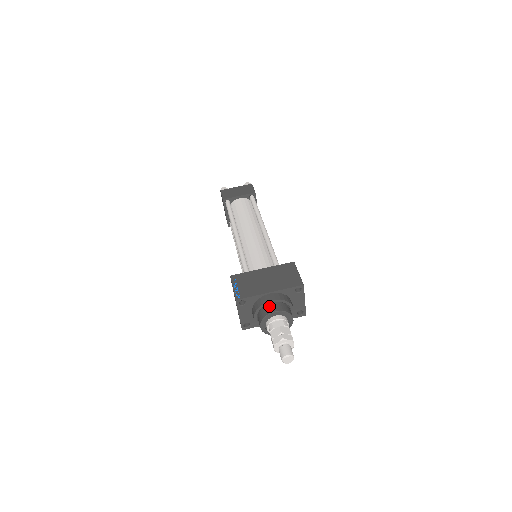
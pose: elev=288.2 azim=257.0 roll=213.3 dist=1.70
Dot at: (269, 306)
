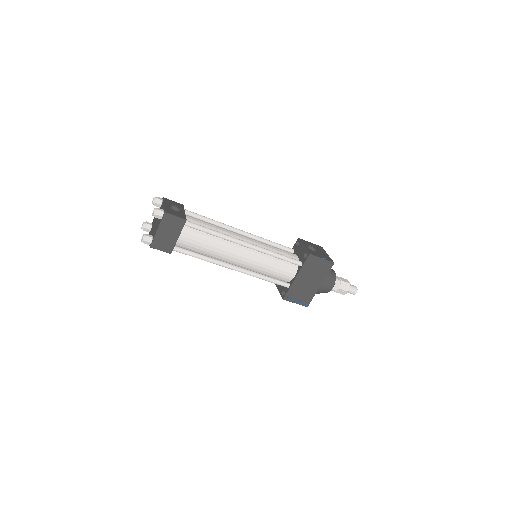
Dot at: (326, 289)
